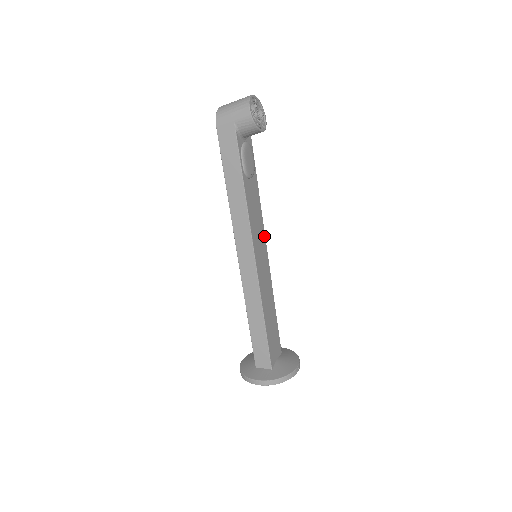
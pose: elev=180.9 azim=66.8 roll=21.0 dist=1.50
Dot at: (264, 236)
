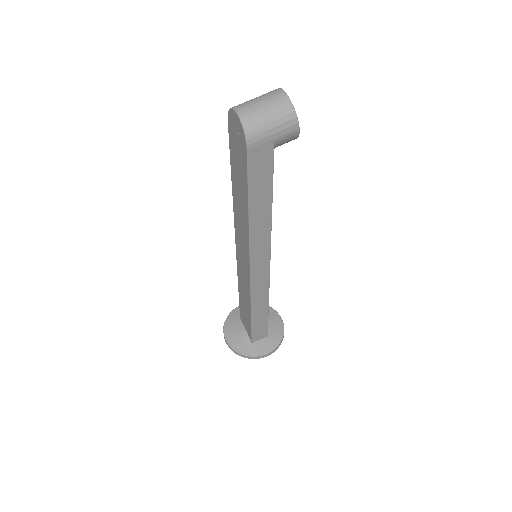
Dot at: occluded
